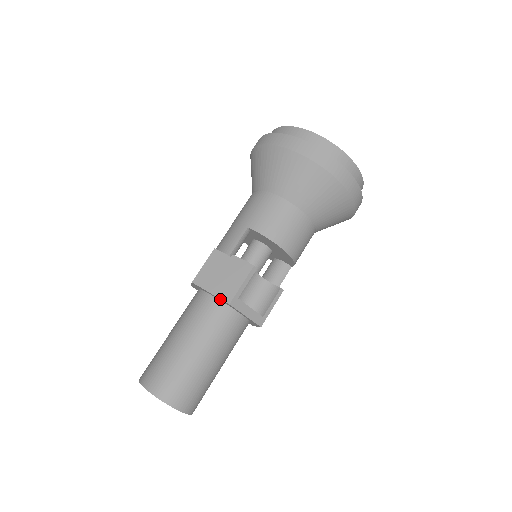
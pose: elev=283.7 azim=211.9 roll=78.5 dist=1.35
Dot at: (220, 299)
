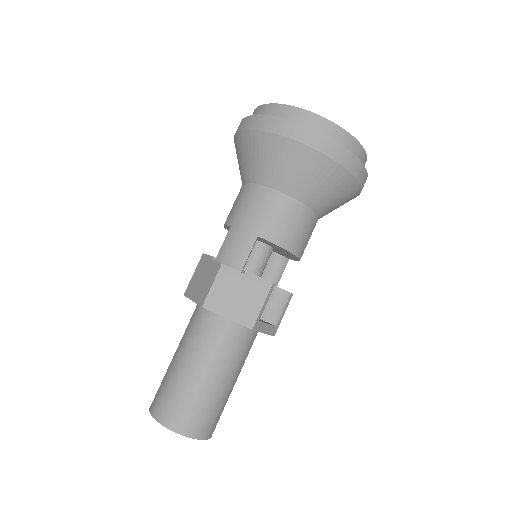
Dot at: occluded
